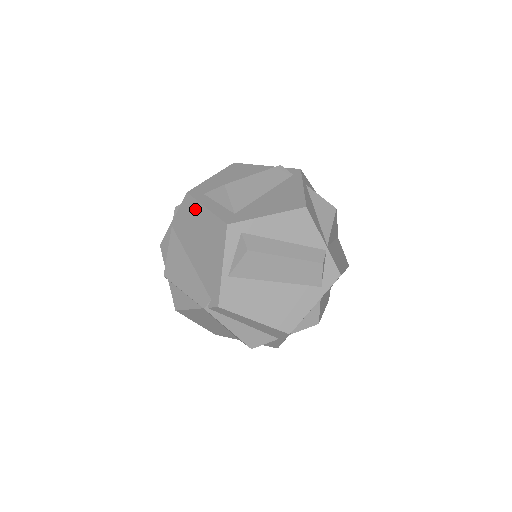
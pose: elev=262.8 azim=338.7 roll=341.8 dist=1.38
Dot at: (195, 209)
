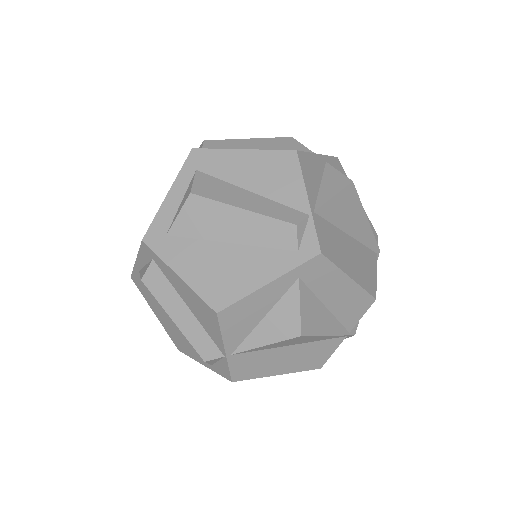
Dot at: occluded
